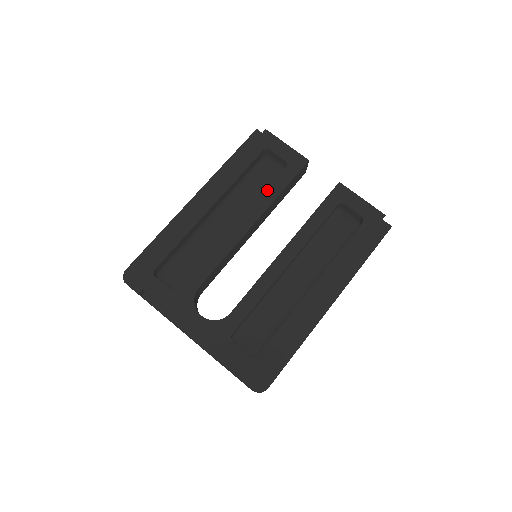
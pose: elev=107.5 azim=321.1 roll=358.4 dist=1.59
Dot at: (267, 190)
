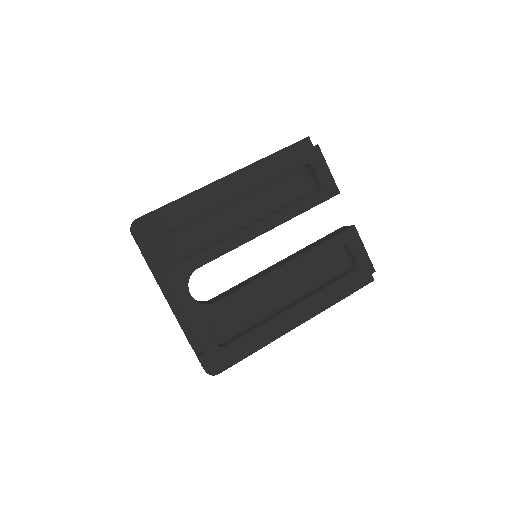
Dot at: (294, 204)
